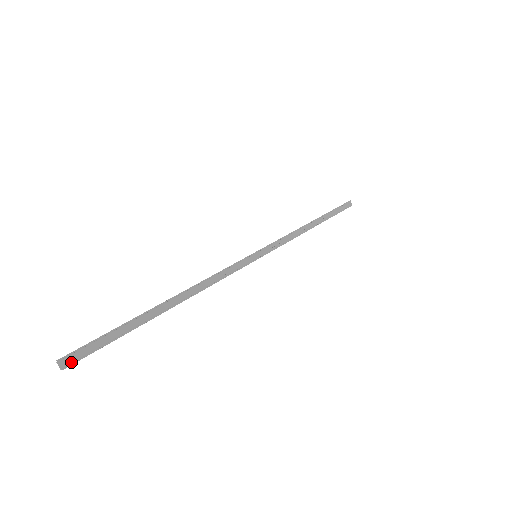
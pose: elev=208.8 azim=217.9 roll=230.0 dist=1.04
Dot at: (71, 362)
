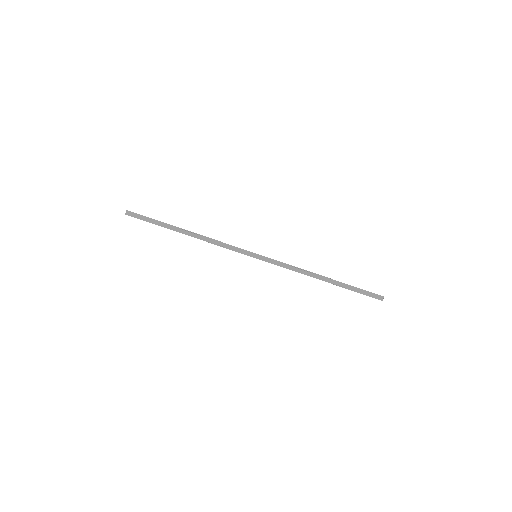
Dot at: (130, 215)
